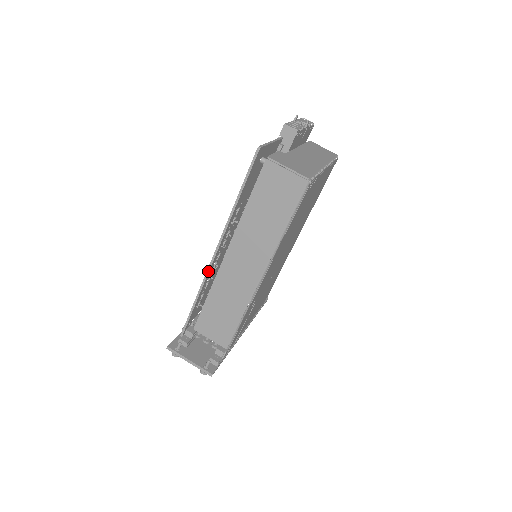
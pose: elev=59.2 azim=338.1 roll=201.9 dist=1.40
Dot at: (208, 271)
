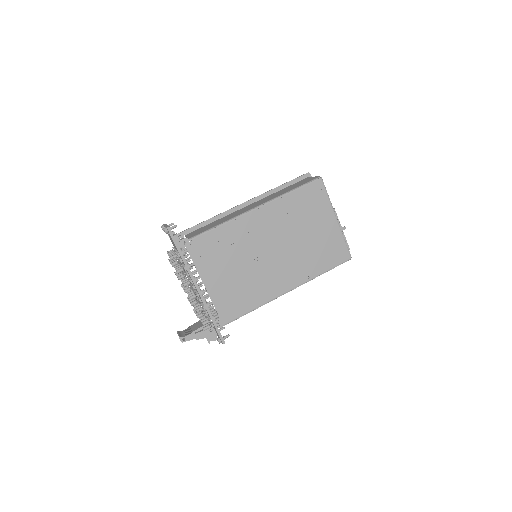
Dot at: (231, 209)
